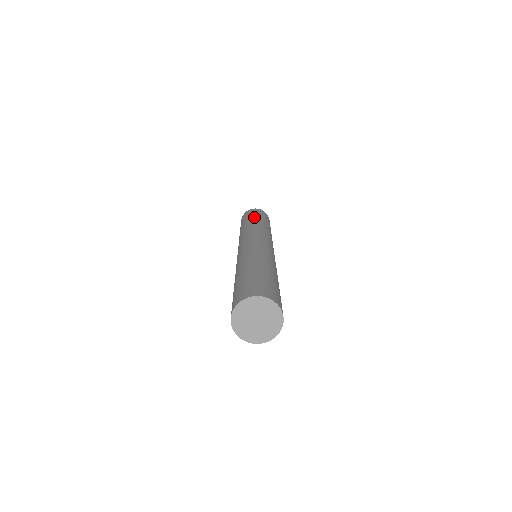
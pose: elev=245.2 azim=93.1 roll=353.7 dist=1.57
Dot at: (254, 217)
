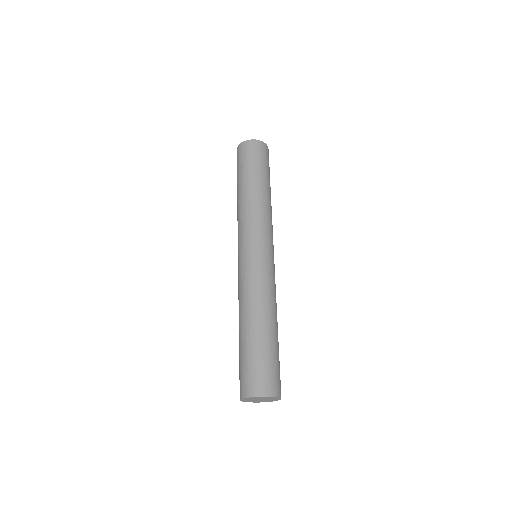
Dot at: (256, 175)
